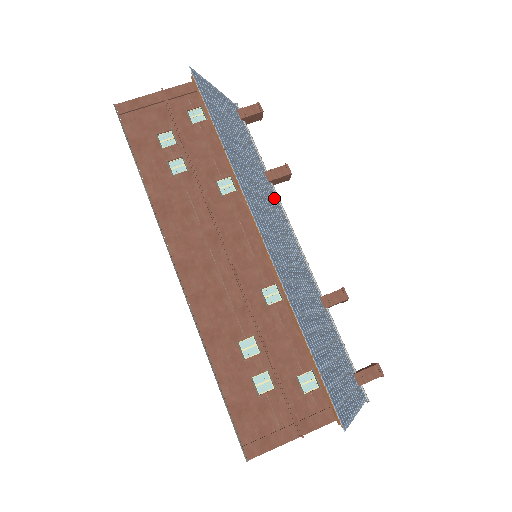
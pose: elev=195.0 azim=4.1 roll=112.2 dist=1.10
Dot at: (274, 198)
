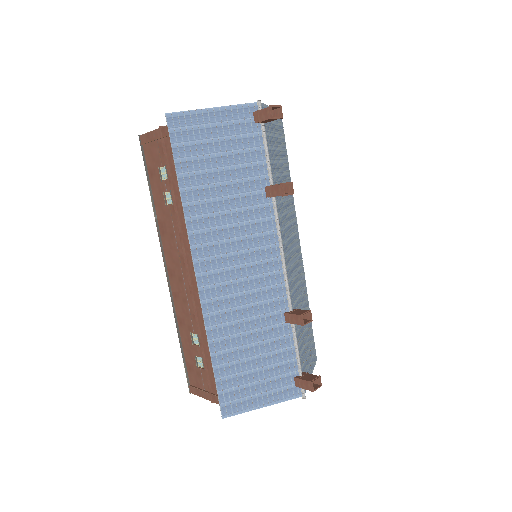
Dot at: (264, 217)
